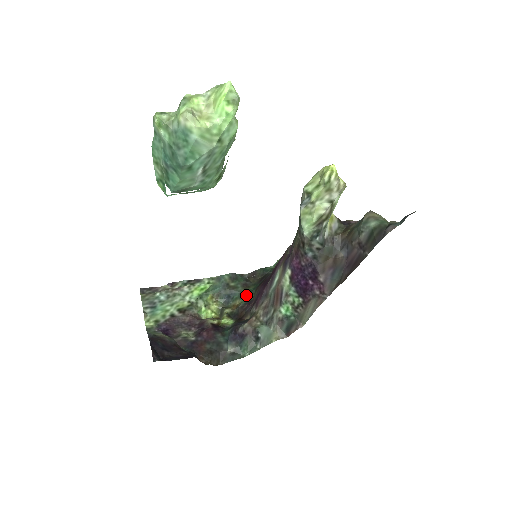
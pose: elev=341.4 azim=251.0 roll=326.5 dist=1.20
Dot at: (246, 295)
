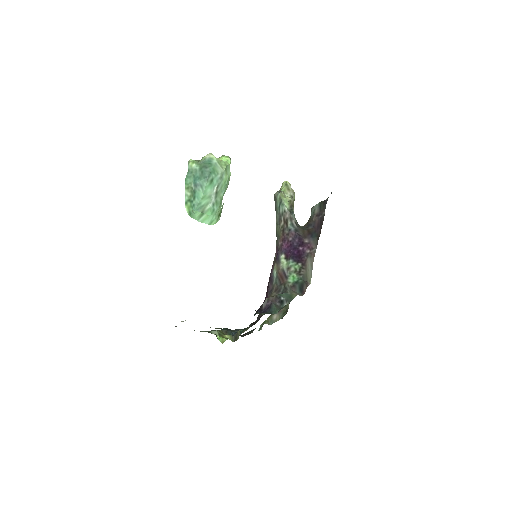
Dot at: occluded
